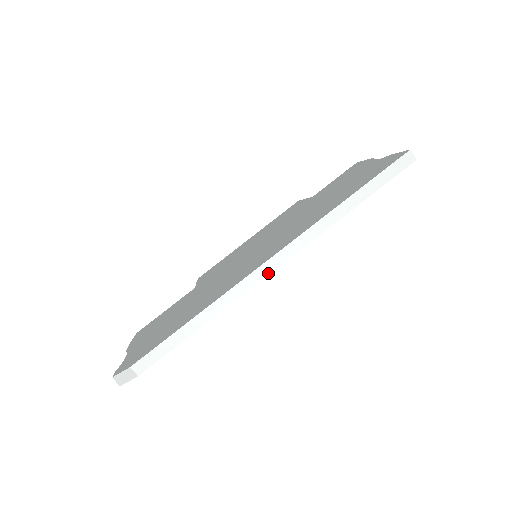
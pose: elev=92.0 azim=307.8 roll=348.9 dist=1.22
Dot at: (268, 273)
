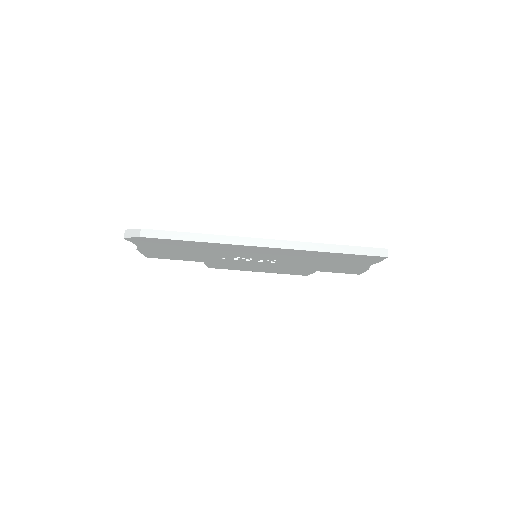
Dot at: (256, 245)
